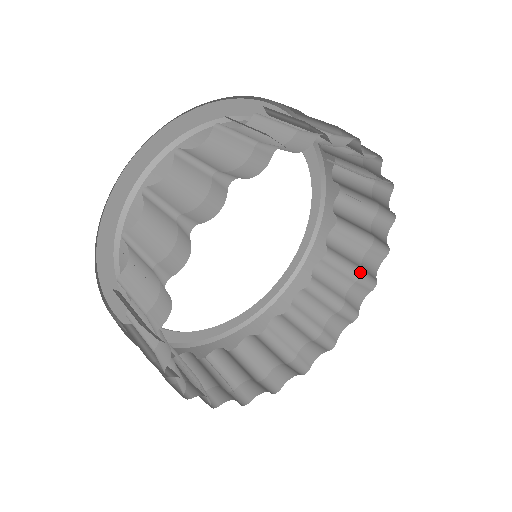
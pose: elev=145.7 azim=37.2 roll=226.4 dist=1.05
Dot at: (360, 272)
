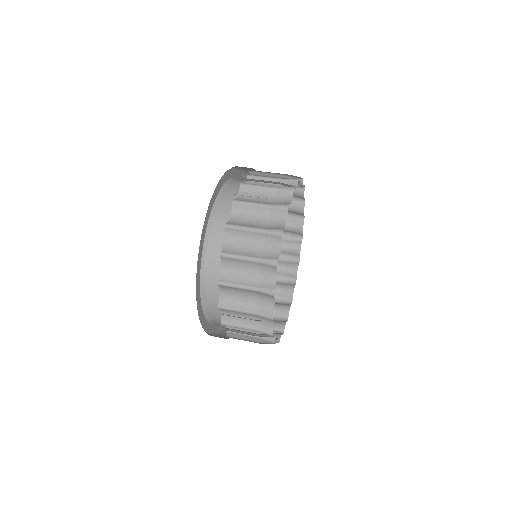
Dot at: (289, 234)
